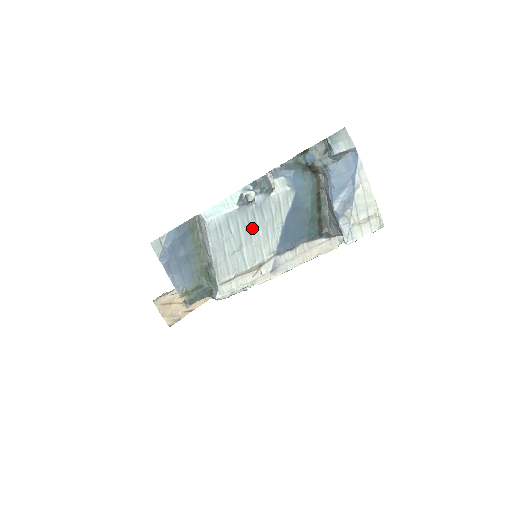
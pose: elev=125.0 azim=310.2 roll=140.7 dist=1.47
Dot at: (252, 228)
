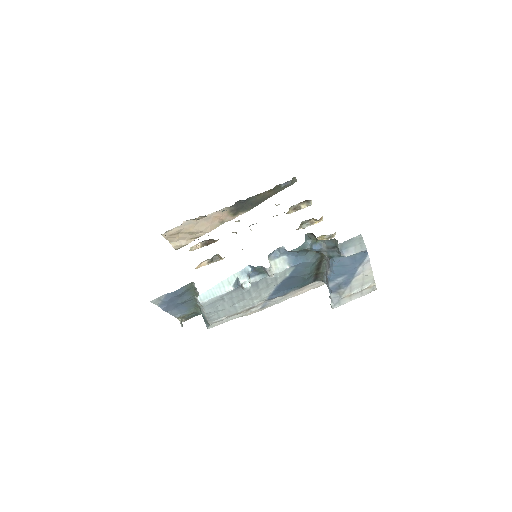
Dot at: (246, 294)
